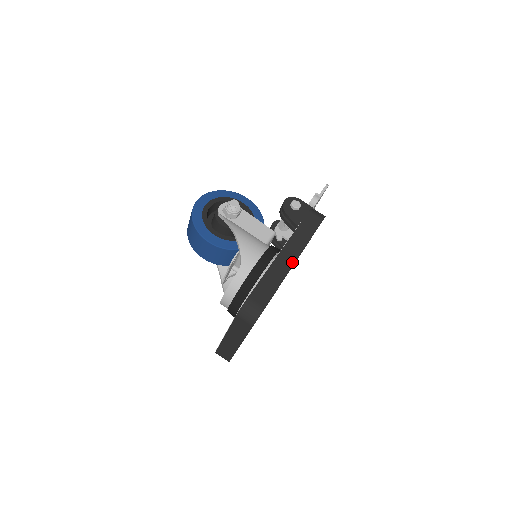
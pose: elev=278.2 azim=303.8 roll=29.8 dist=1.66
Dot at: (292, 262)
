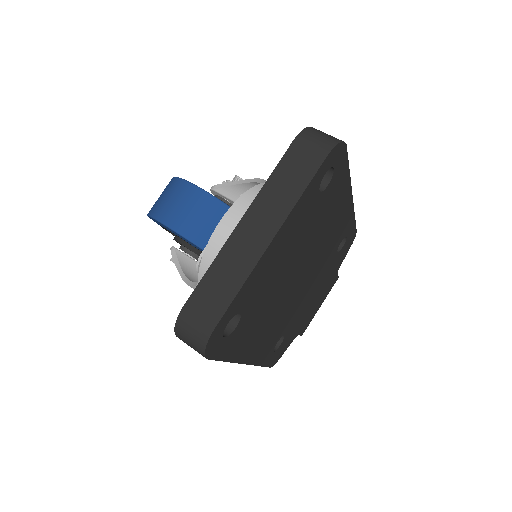
Dot at: occluded
